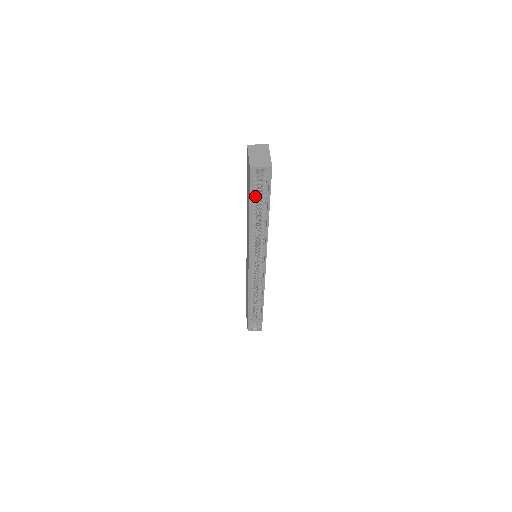
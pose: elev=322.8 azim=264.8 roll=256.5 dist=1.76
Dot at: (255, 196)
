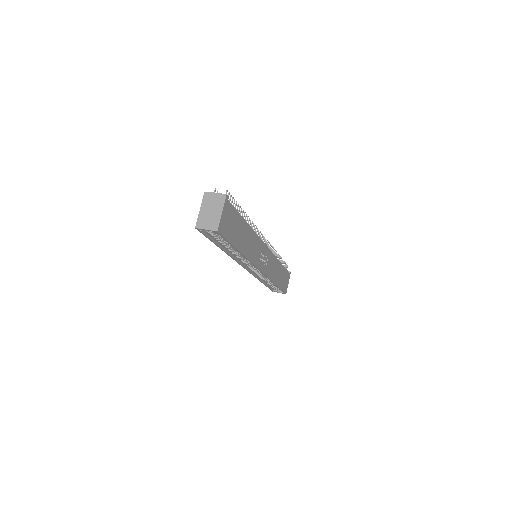
Dot at: (218, 239)
